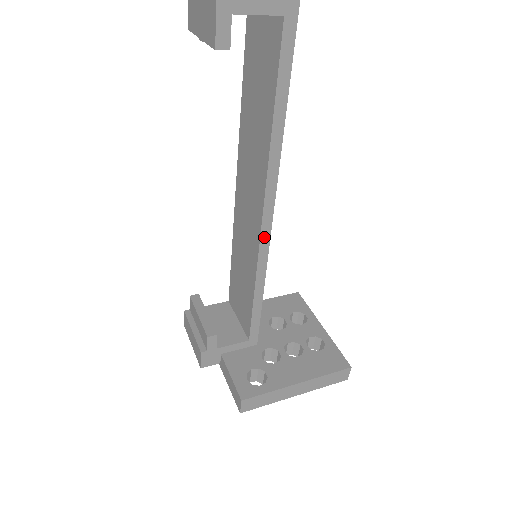
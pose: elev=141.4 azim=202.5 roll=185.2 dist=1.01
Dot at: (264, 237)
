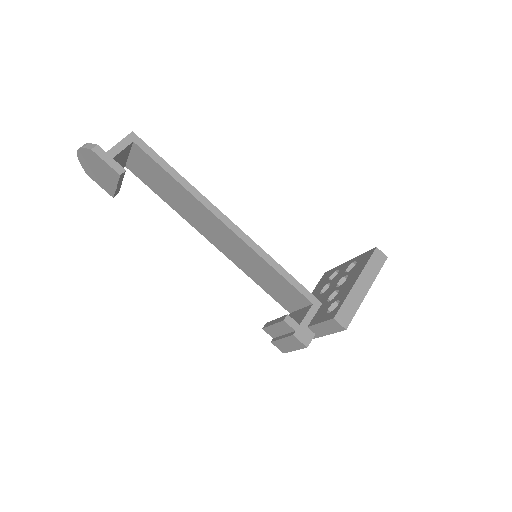
Dot at: (240, 235)
